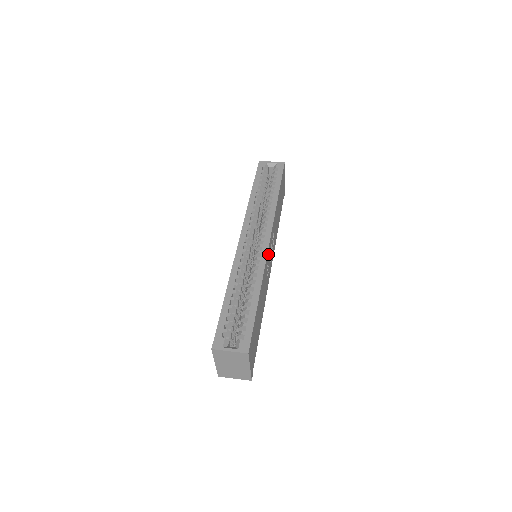
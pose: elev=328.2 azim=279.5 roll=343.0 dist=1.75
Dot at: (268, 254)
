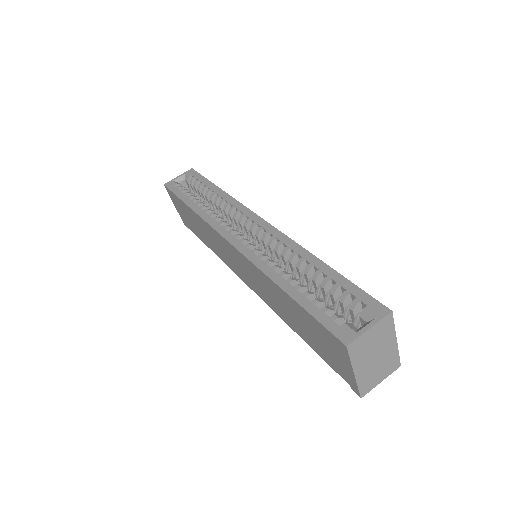
Dot at: occluded
